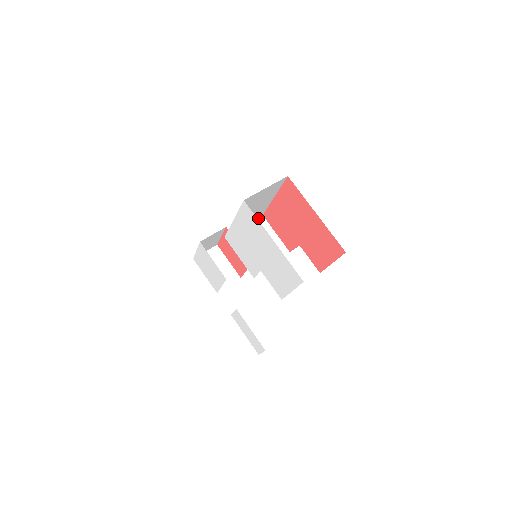
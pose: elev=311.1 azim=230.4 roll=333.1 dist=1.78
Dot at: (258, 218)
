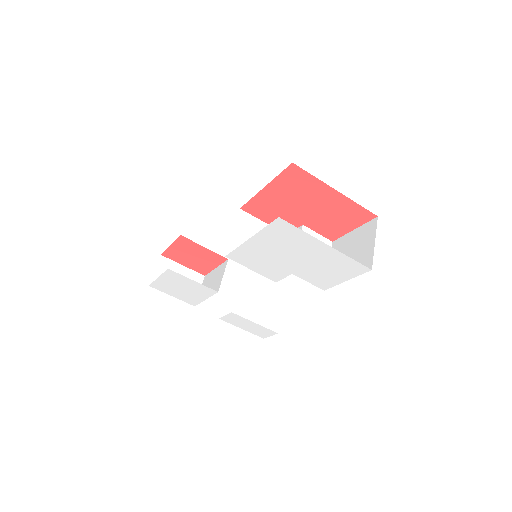
Dot at: (238, 214)
